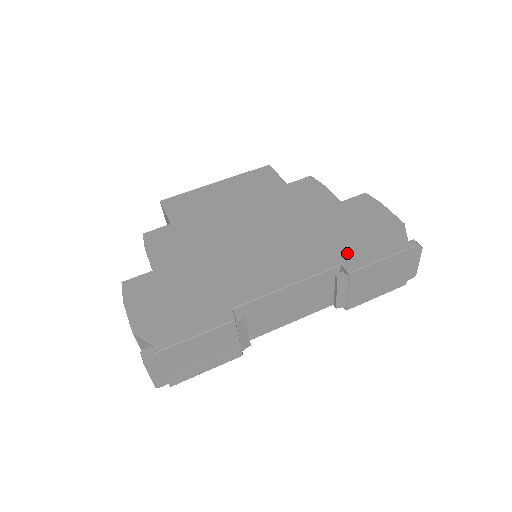
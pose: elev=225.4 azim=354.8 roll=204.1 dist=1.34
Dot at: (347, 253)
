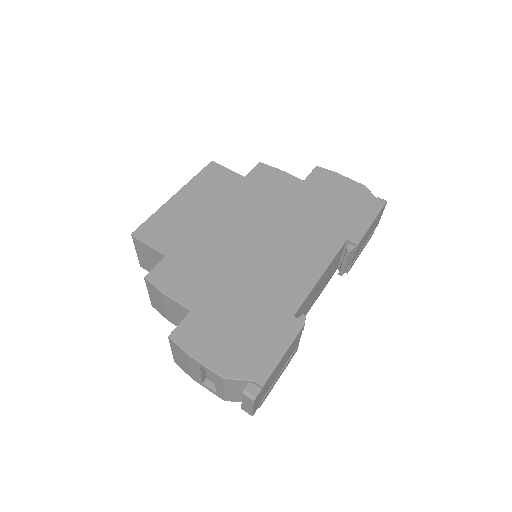
Dot at: (344, 227)
